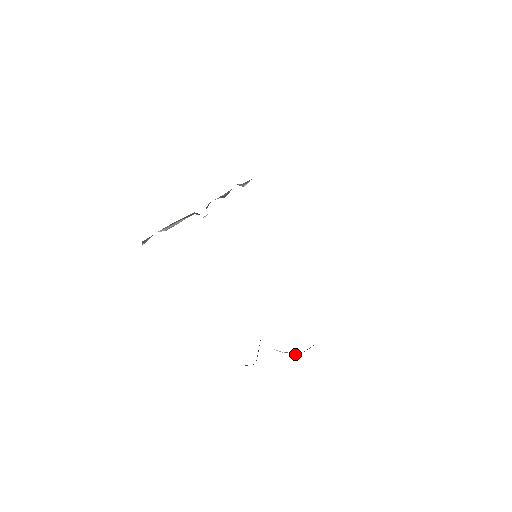
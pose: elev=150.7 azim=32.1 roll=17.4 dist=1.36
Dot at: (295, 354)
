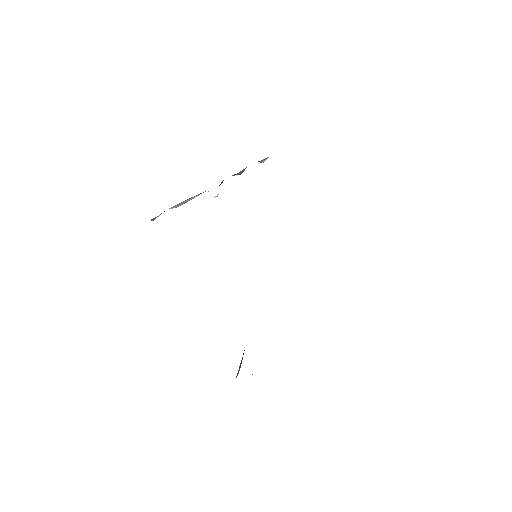
Dot at: occluded
